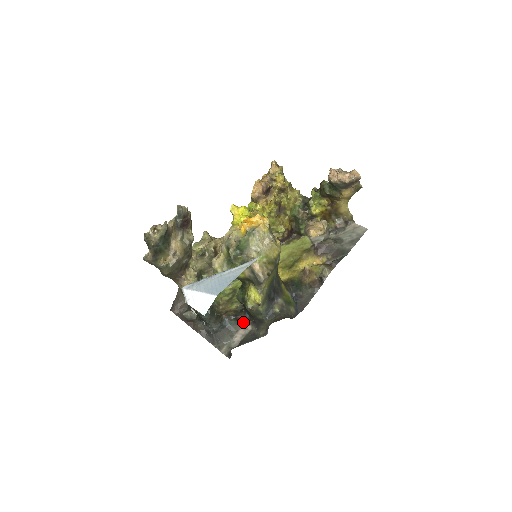
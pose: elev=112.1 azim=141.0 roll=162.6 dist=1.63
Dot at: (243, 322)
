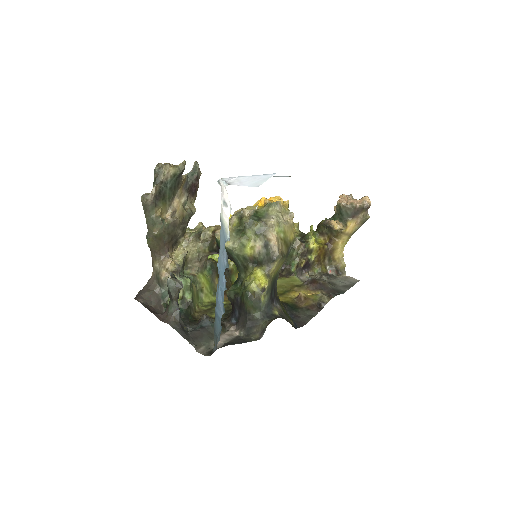
Dot at: (227, 329)
